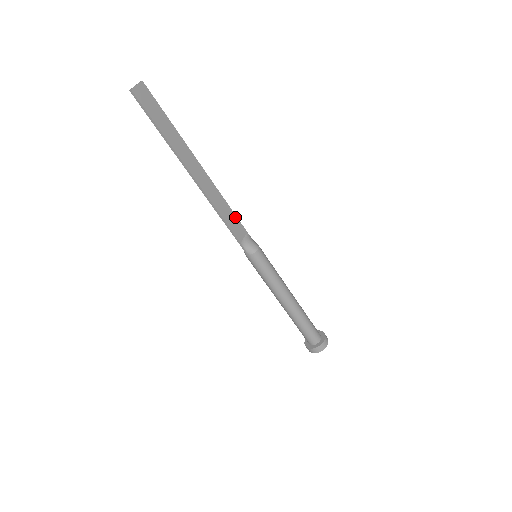
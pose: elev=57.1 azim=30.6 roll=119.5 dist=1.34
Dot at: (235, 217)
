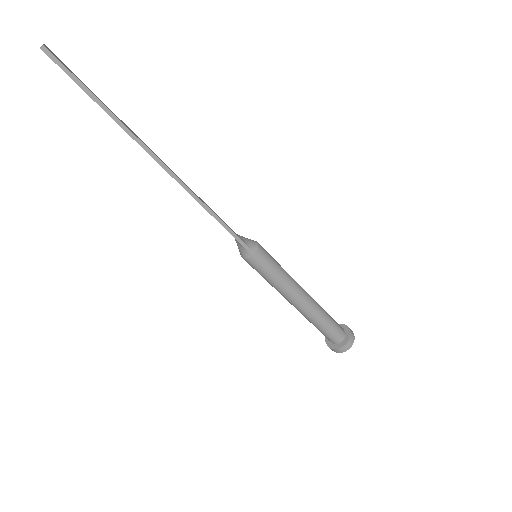
Dot at: occluded
